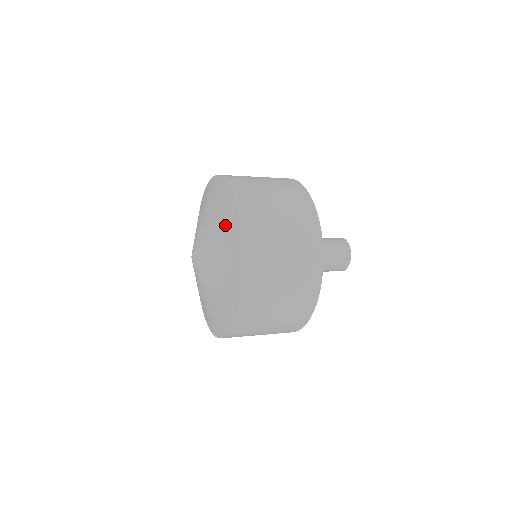
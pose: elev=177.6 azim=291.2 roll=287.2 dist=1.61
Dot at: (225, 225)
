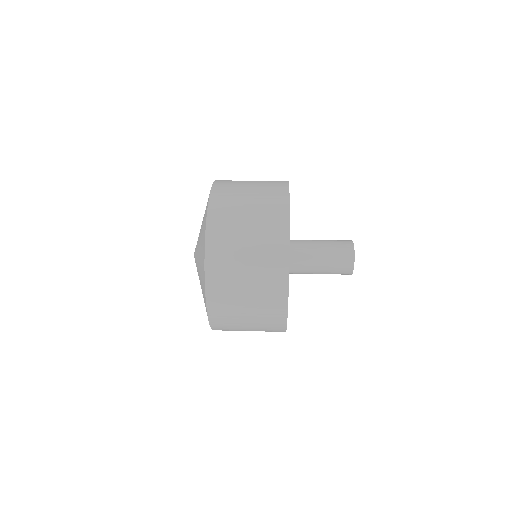
Dot at: occluded
